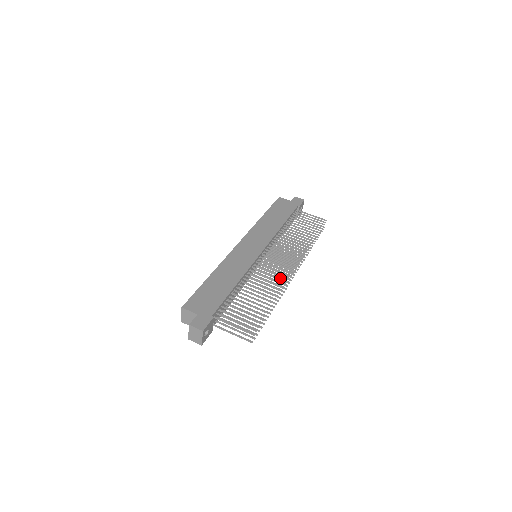
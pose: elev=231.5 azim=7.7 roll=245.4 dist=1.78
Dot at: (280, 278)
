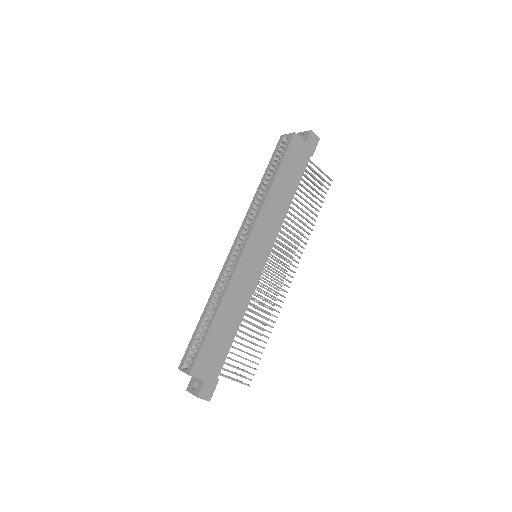
Dot at: (277, 299)
